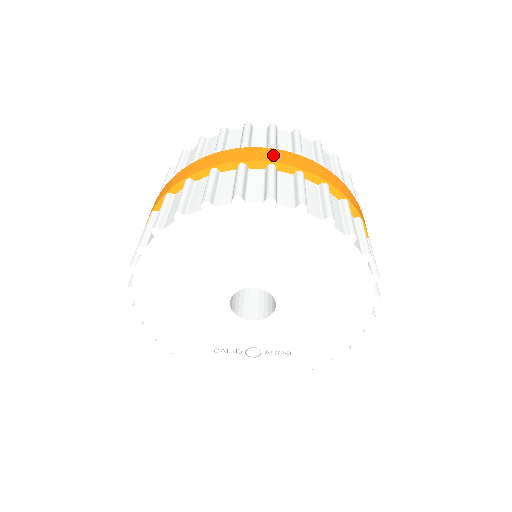
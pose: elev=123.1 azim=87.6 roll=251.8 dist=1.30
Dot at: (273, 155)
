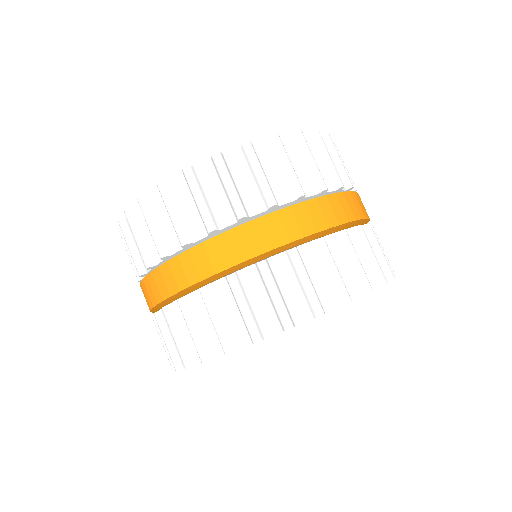
Dot at: (284, 227)
